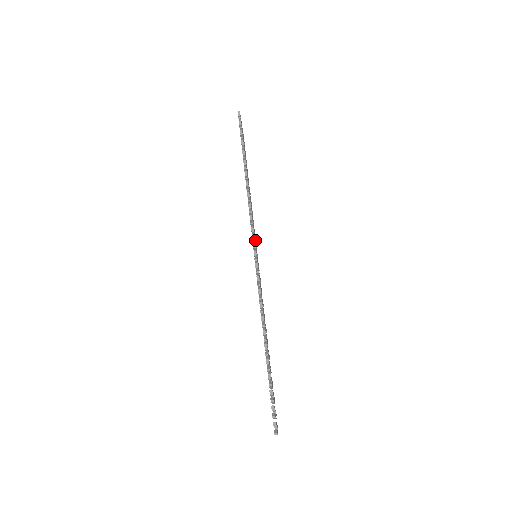
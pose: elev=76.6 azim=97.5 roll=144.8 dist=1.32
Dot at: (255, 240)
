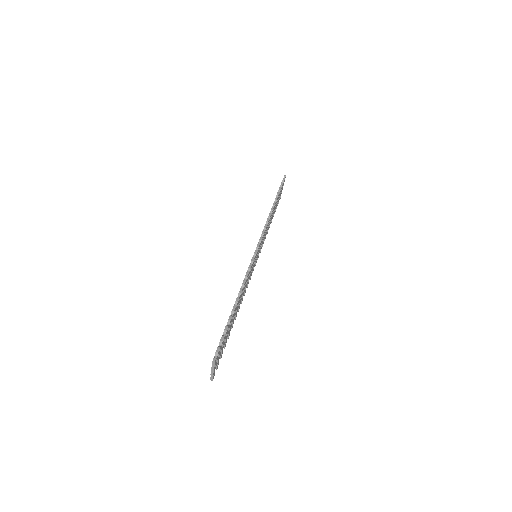
Dot at: (260, 247)
